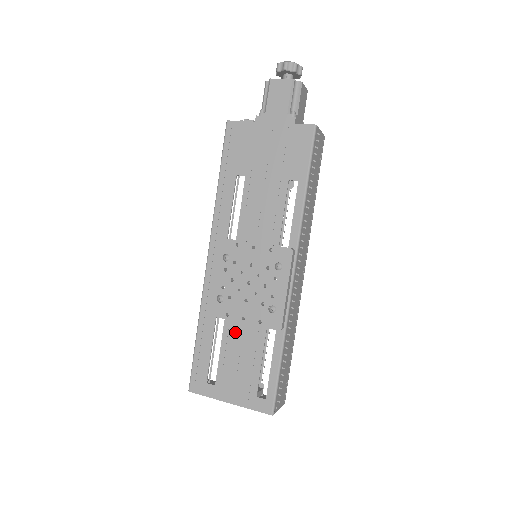
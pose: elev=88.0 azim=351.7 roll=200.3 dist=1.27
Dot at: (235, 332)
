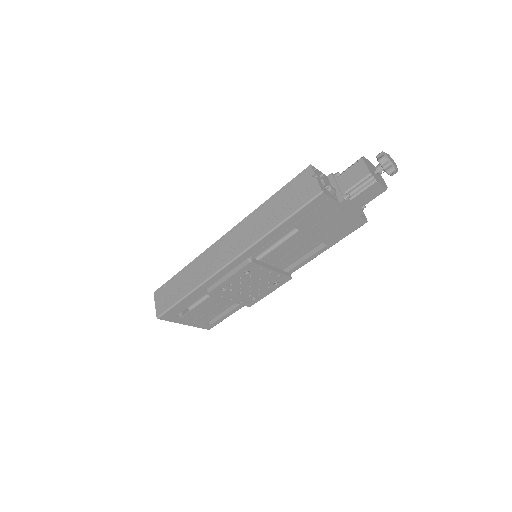
Dot at: (217, 300)
